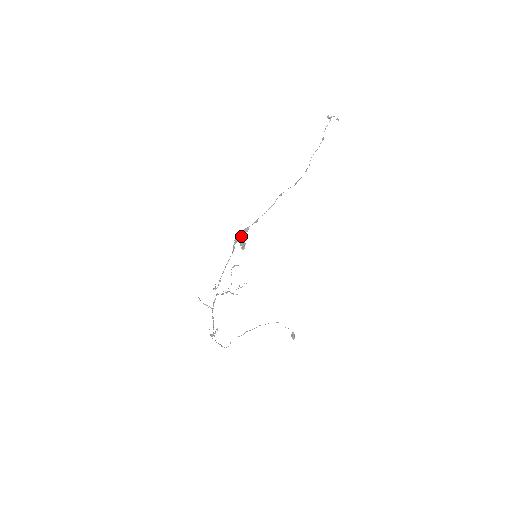
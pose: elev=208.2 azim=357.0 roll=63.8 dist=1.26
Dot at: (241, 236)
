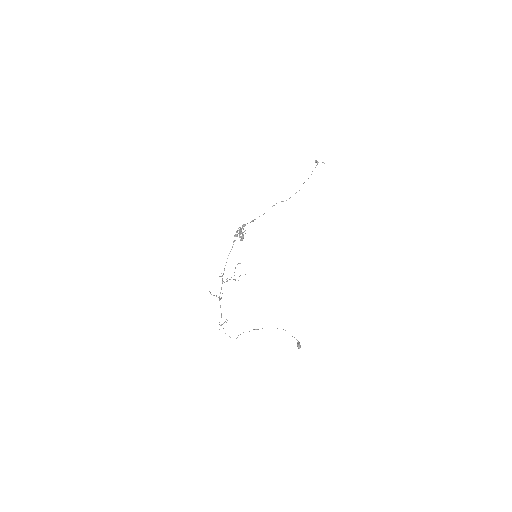
Dot at: (240, 230)
